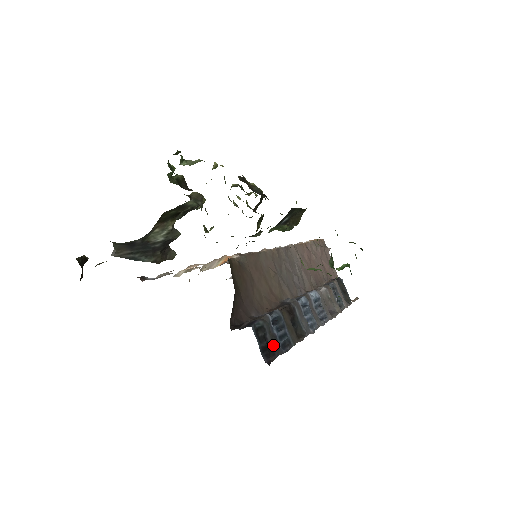
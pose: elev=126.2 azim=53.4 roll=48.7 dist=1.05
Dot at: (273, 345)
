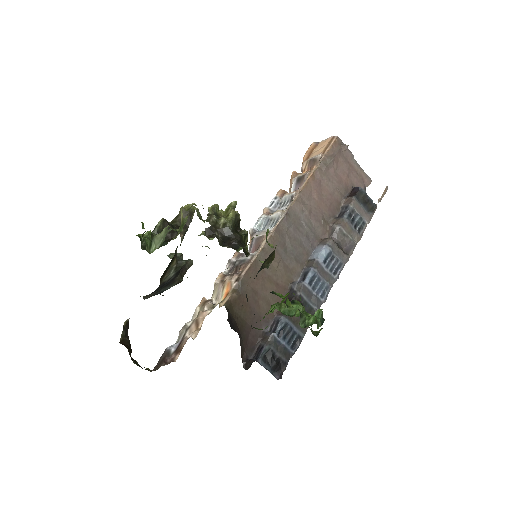
Dot at: (282, 356)
